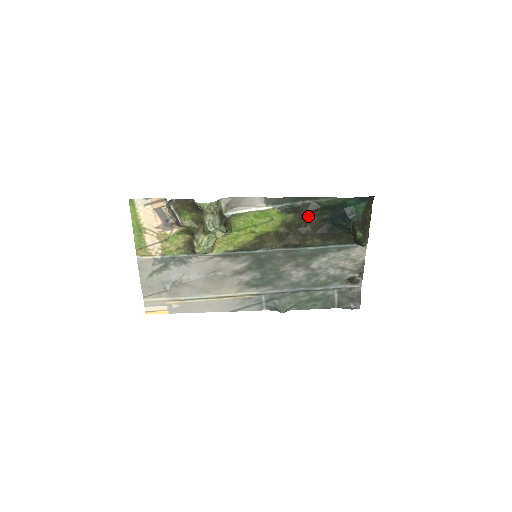
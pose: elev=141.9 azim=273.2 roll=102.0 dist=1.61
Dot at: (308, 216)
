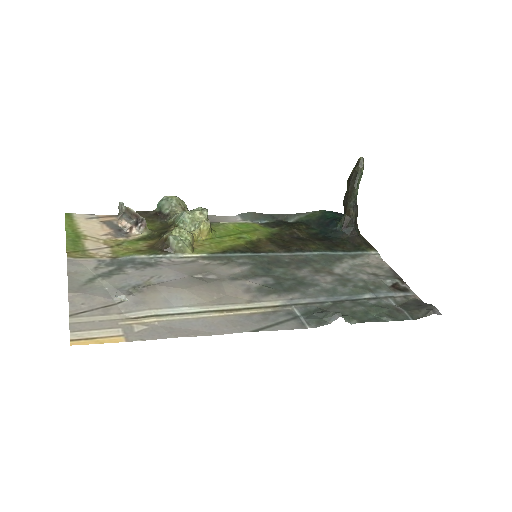
Dot at: (295, 229)
